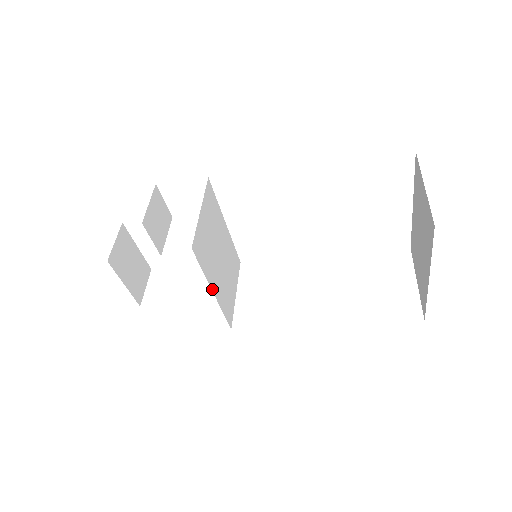
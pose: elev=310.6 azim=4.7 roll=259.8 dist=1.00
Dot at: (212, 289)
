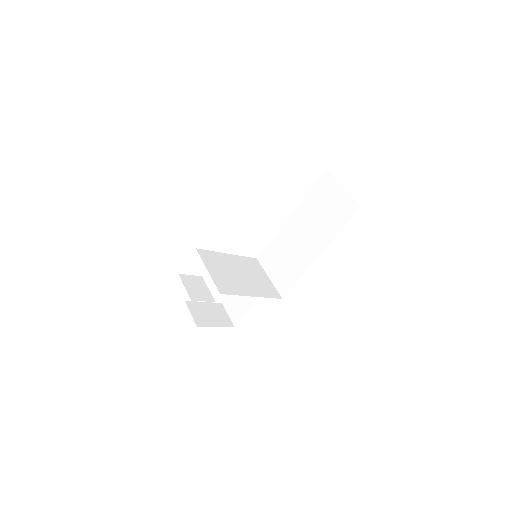
Dot at: occluded
